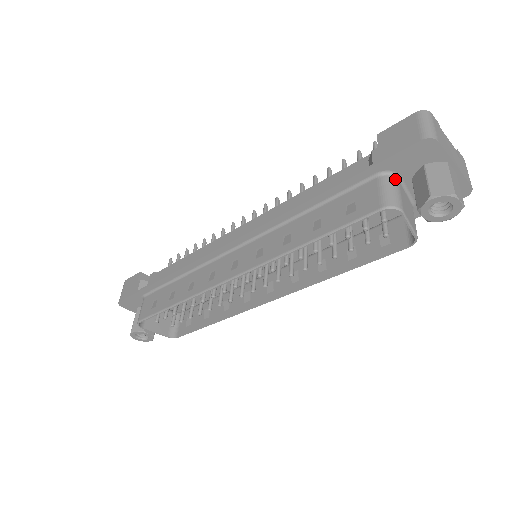
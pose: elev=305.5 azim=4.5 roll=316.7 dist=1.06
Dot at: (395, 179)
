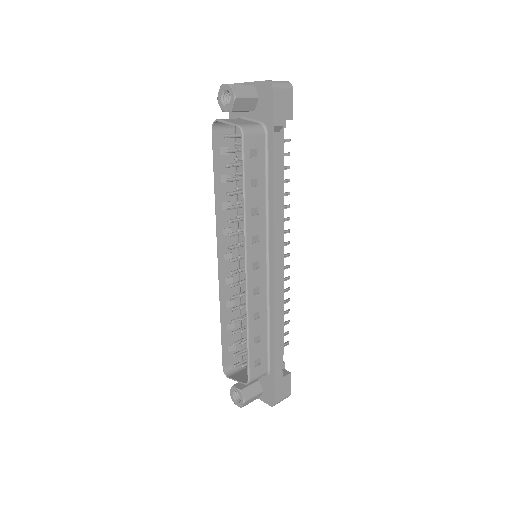
Dot at: occluded
